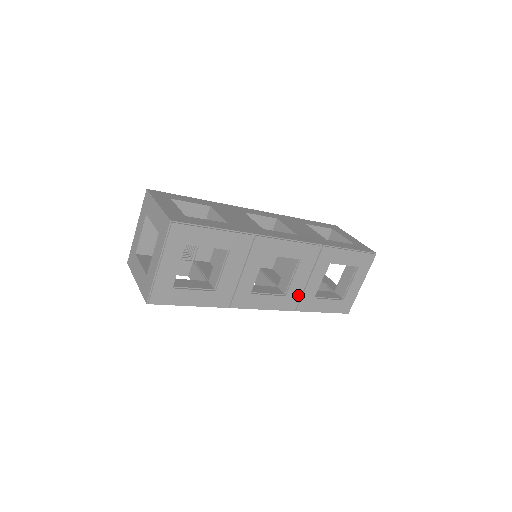
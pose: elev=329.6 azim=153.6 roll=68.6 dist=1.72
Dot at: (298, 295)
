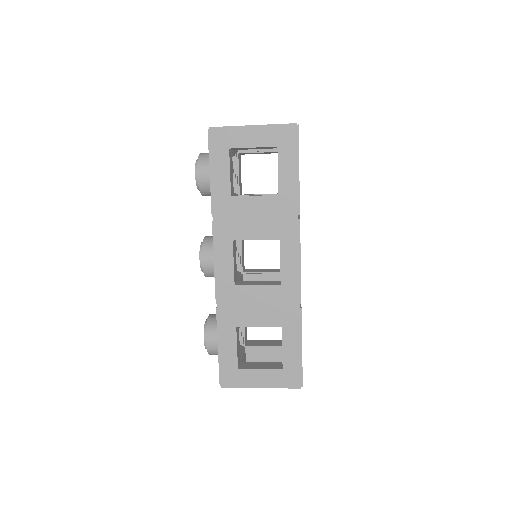
Dot at: occluded
